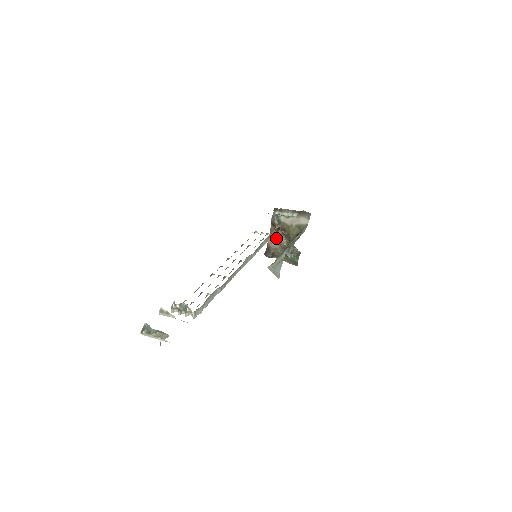
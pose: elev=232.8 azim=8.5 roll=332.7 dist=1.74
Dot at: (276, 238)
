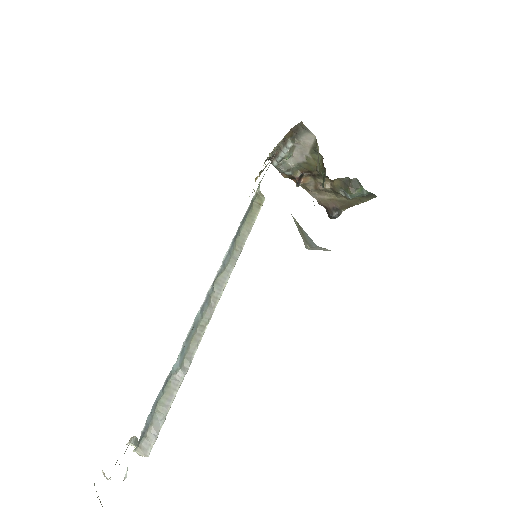
Dot at: (316, 189)
